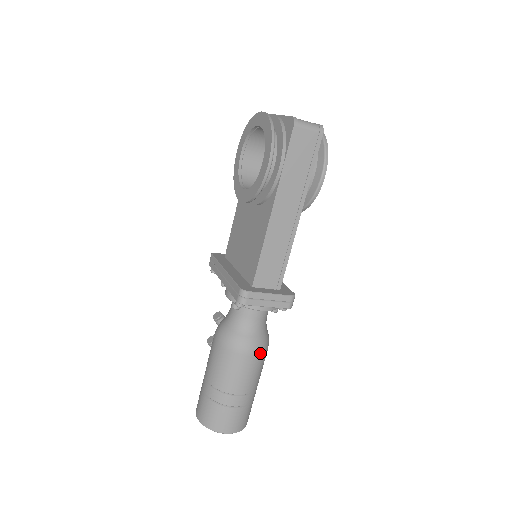
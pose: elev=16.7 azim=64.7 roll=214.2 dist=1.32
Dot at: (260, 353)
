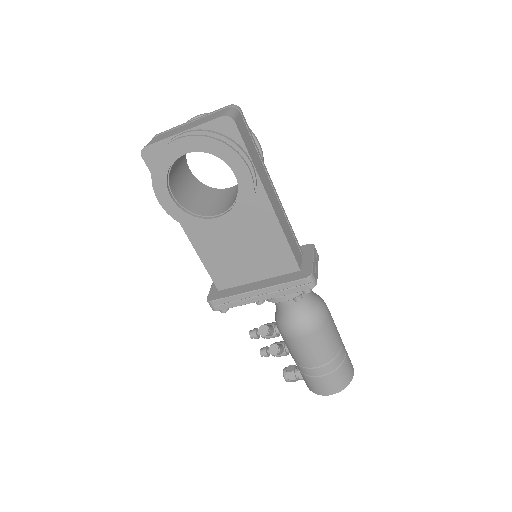
Dot at: (326, 305)
